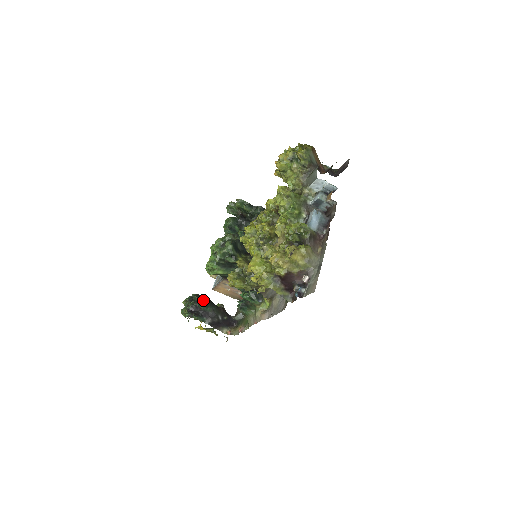
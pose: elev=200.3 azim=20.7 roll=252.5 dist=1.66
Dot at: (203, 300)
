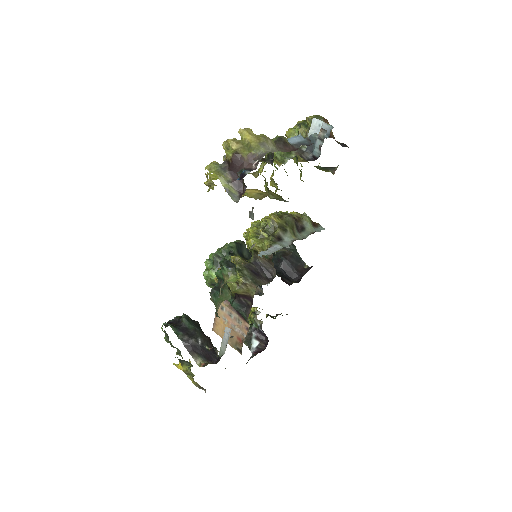
Dot at: (190, 319)
